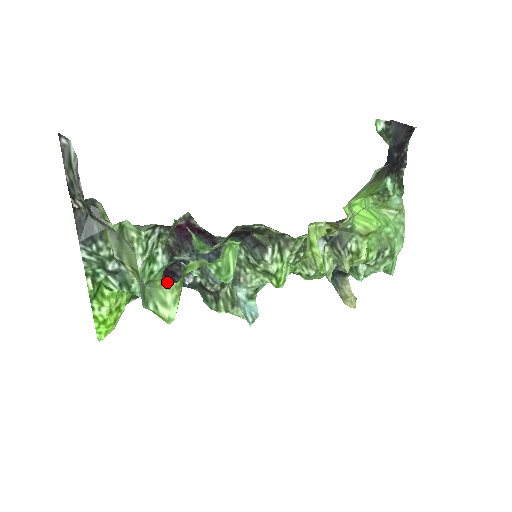
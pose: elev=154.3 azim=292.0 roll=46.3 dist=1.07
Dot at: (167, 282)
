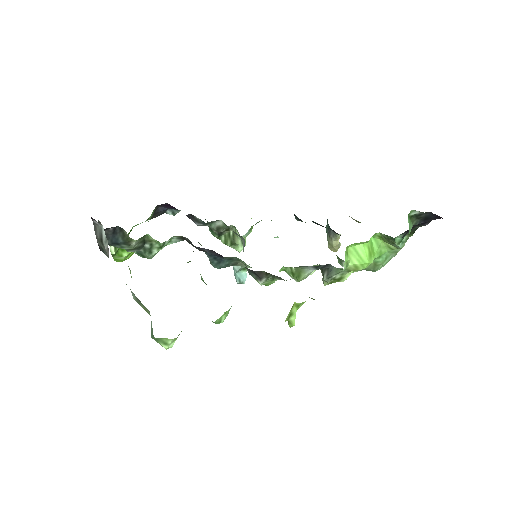
Dot at: occluded
